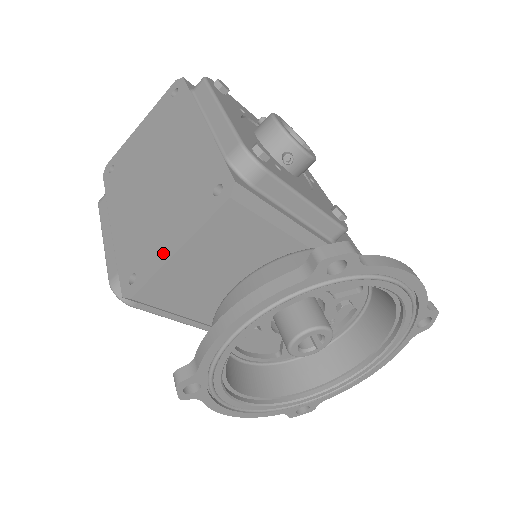
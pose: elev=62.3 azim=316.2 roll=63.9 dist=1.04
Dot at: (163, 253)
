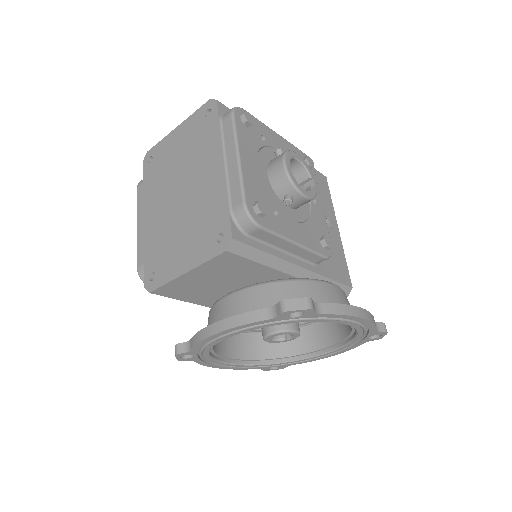
Dot at: (176, 269)
